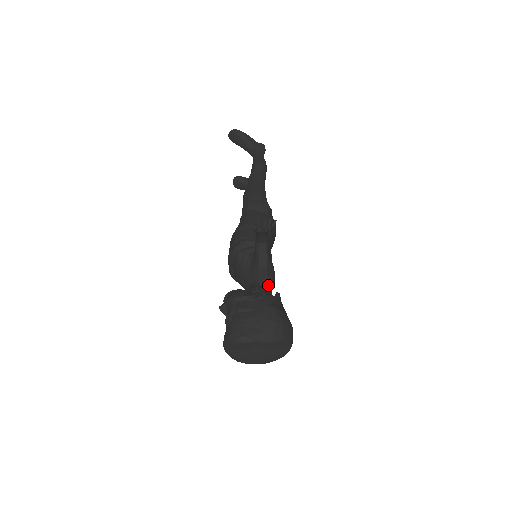
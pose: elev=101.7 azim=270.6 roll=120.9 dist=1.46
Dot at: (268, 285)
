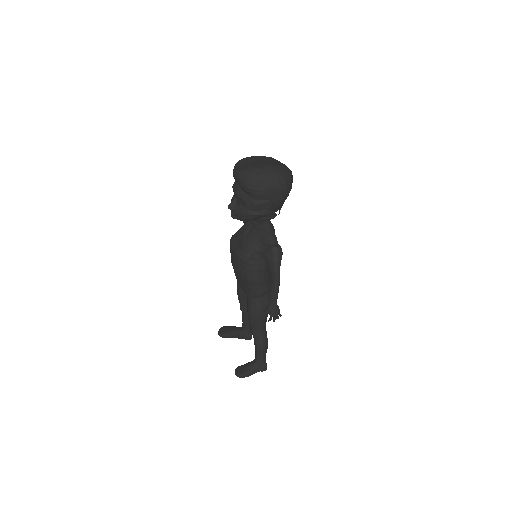
Dot at: occluded
